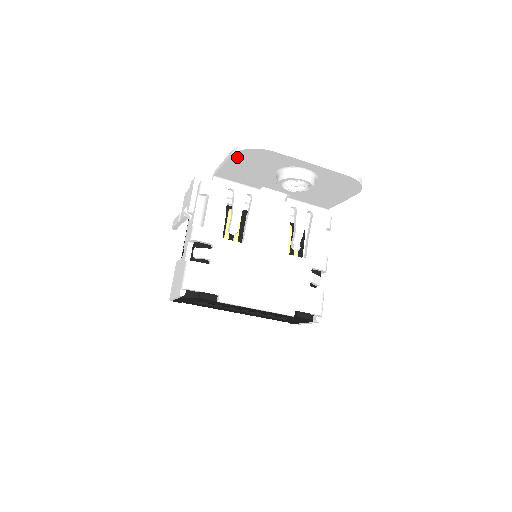
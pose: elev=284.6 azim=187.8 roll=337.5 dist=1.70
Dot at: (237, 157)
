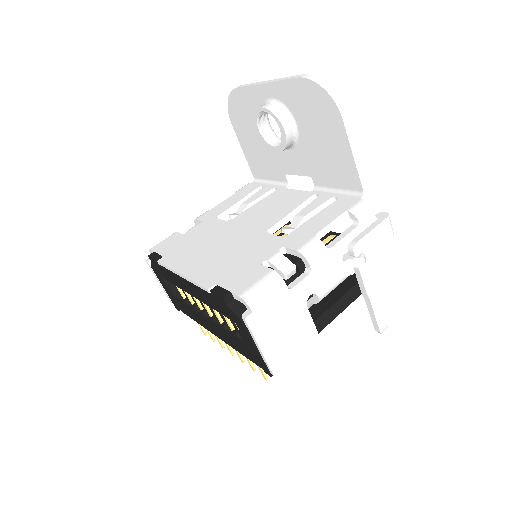
Dot at: (236, 125)
